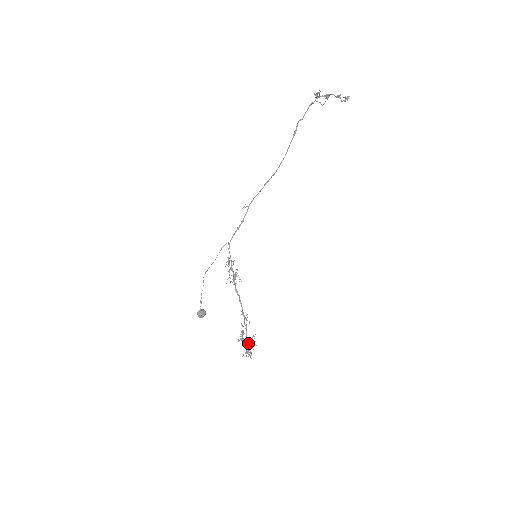
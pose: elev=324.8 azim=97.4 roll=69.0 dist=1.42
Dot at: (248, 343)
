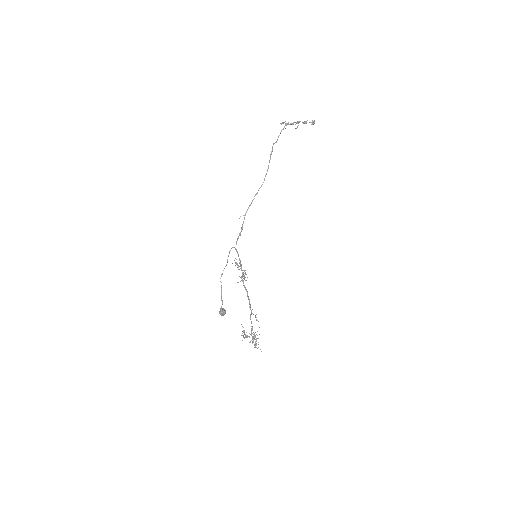
Dot at: (253, 339)
